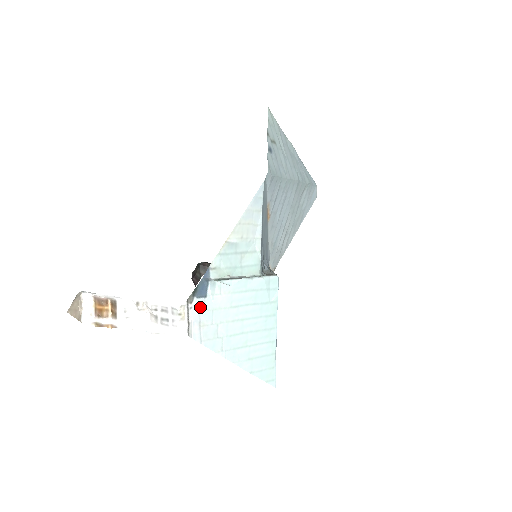
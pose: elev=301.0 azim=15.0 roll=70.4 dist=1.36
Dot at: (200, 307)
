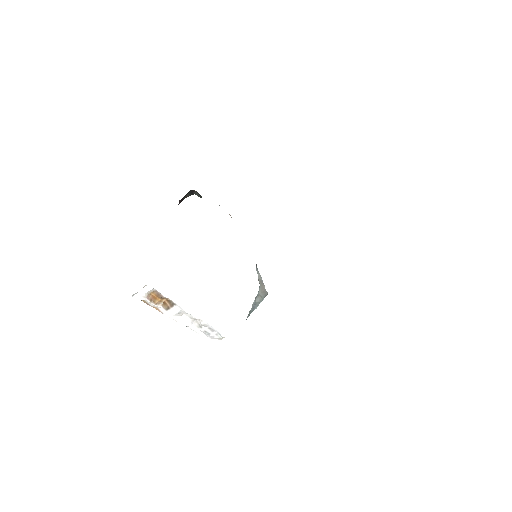
Dot at: occluded
